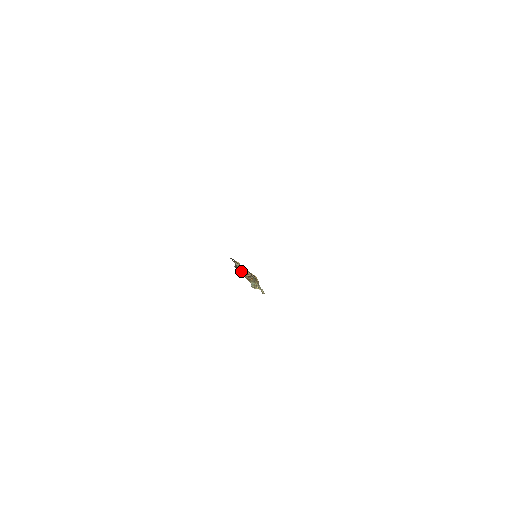
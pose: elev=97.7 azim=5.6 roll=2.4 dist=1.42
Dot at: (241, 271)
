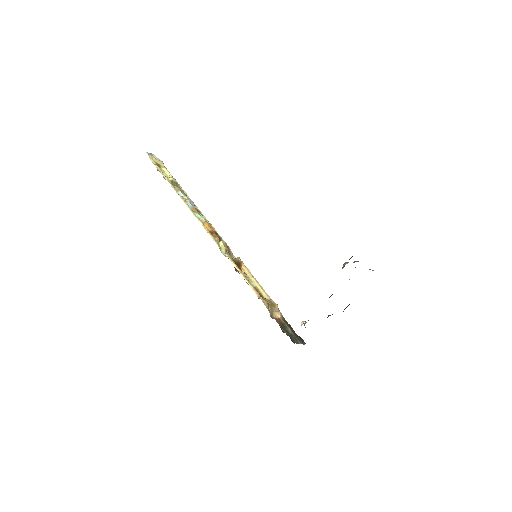
Dot at: (283, 328)
